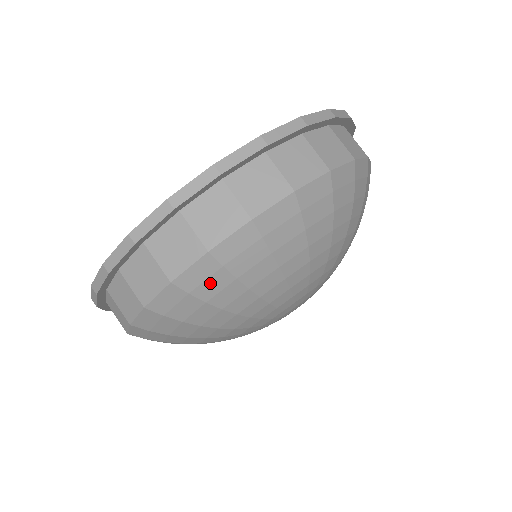
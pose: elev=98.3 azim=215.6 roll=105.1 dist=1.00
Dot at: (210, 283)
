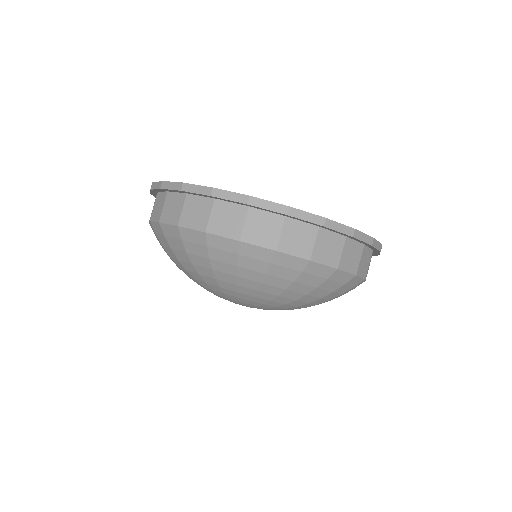
Dot at: (195, 246)
